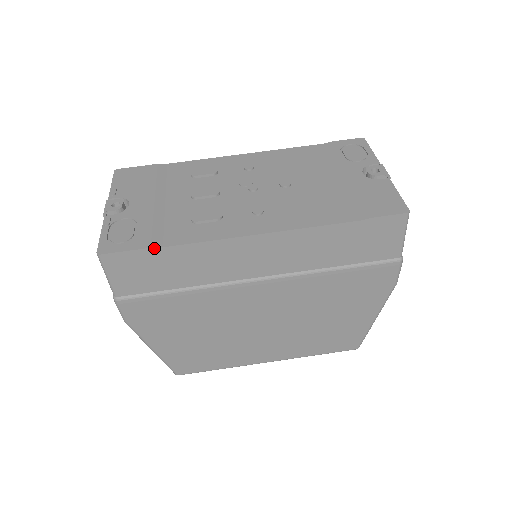
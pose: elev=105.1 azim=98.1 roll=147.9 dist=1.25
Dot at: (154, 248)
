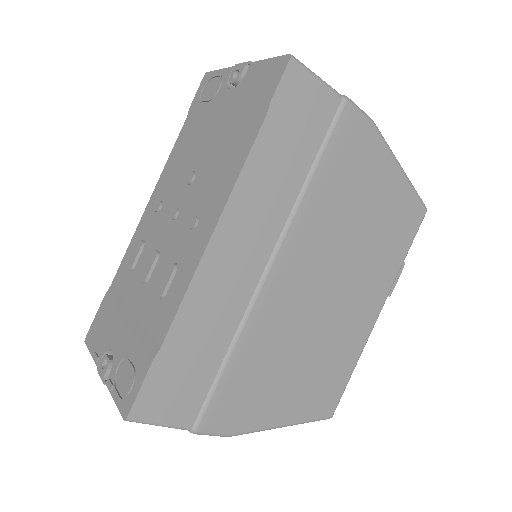
Dot at: (156, 357)
